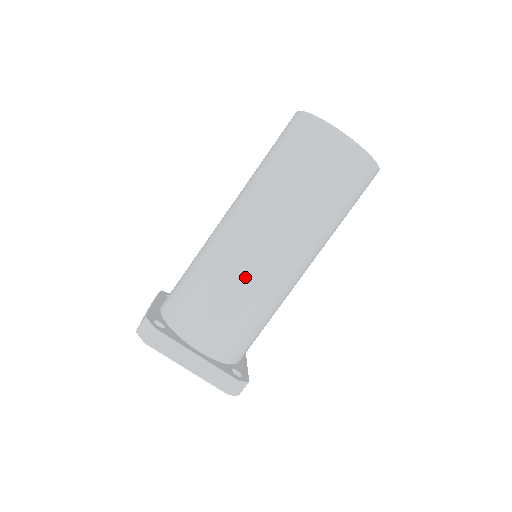
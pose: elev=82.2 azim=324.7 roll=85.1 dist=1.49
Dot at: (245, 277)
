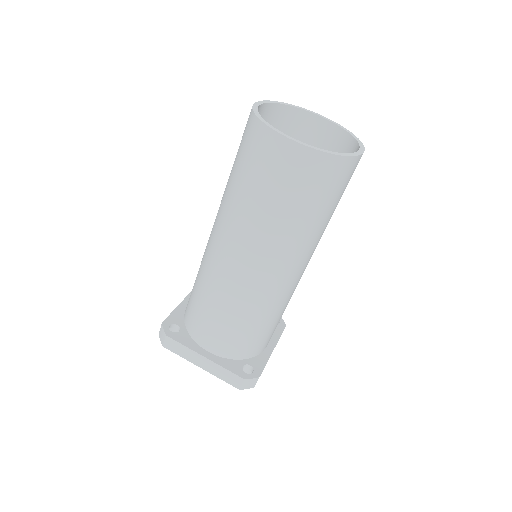
Dot at: (227, 290)
